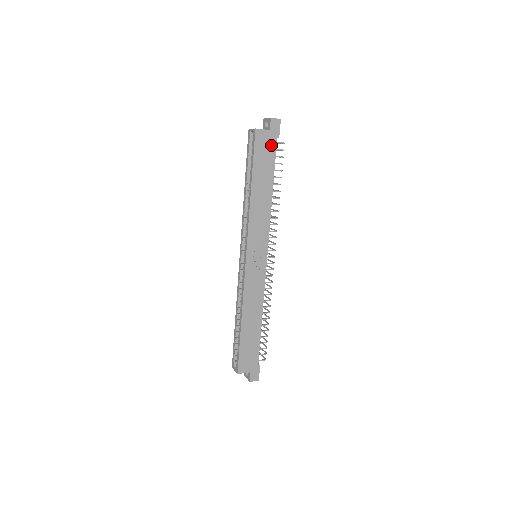
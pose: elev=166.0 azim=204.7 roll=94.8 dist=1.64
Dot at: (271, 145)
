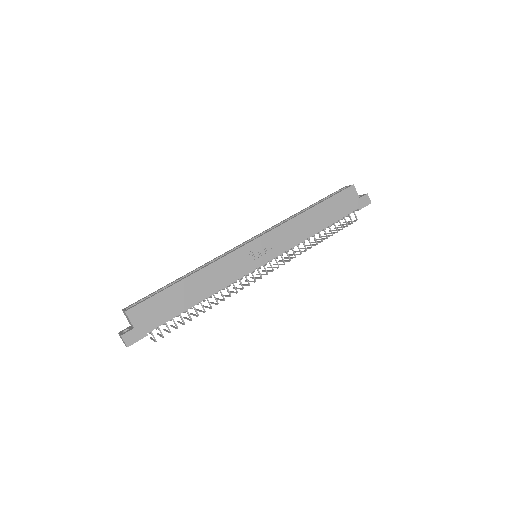
Dot at: (351, 206)
